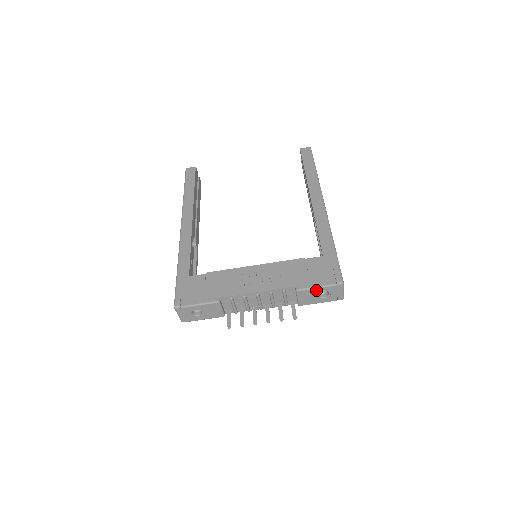
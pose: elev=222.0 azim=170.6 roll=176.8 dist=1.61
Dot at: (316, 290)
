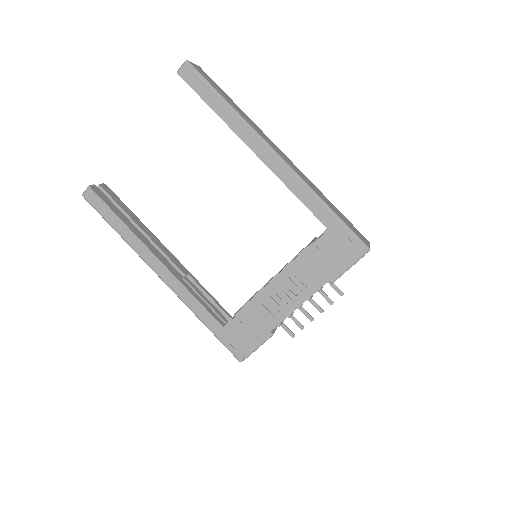
Dot at: (348, 269)
